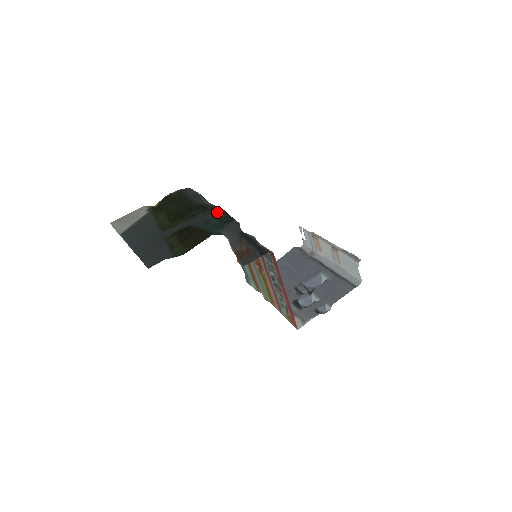
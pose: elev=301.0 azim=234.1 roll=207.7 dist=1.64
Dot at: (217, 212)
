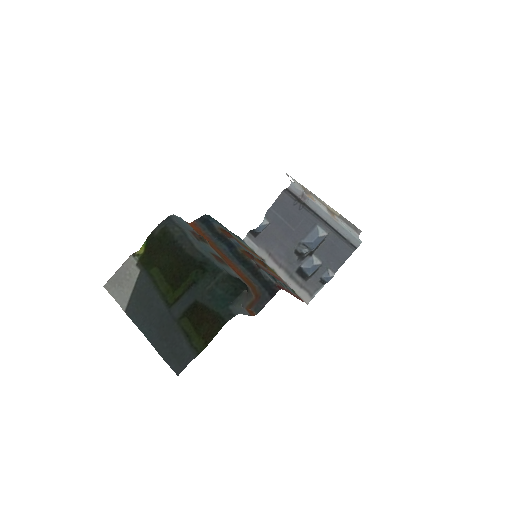
Dot at: (219, 277)
